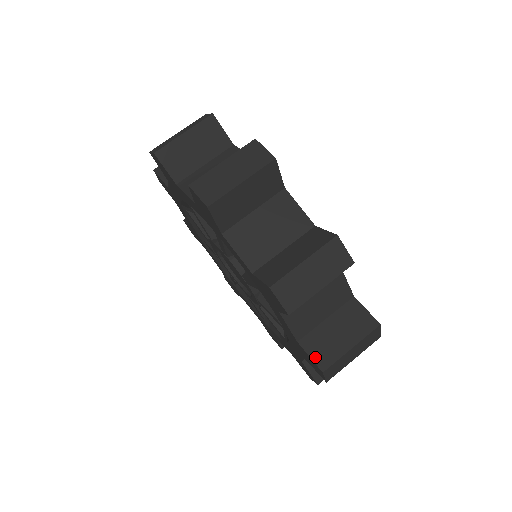
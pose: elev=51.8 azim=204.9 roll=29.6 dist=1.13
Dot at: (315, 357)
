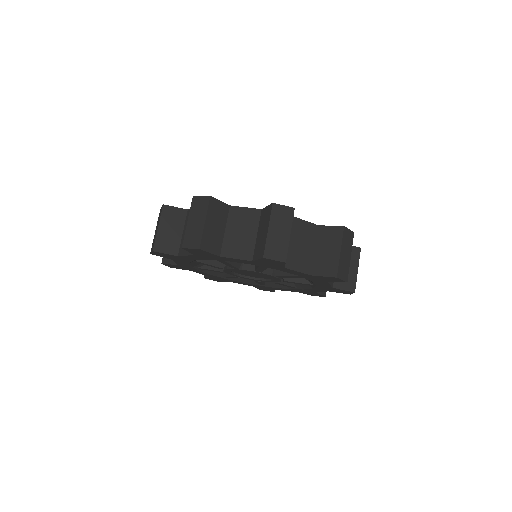
Dot at: (326, 274)
